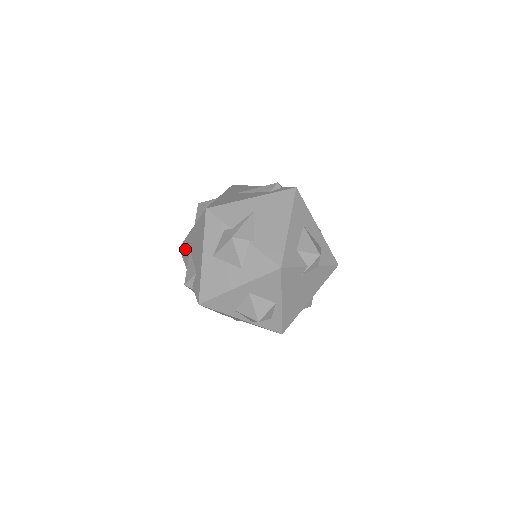
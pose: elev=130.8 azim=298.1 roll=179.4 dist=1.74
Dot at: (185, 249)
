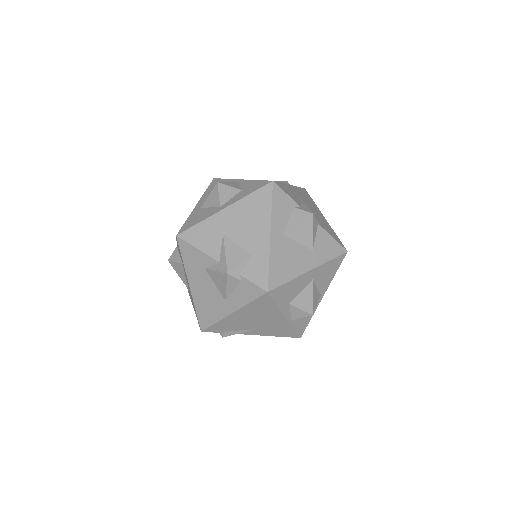
Dot at: (204, 234)
